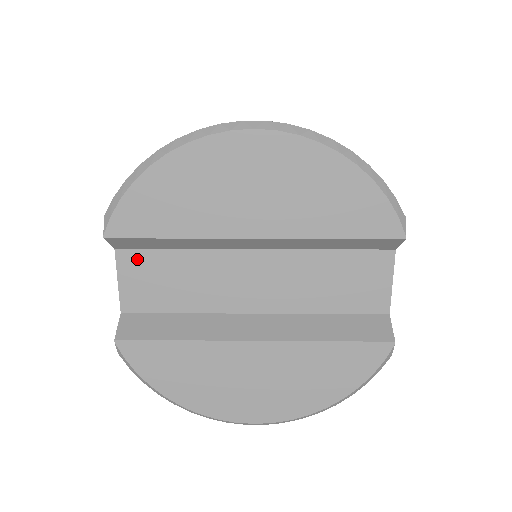
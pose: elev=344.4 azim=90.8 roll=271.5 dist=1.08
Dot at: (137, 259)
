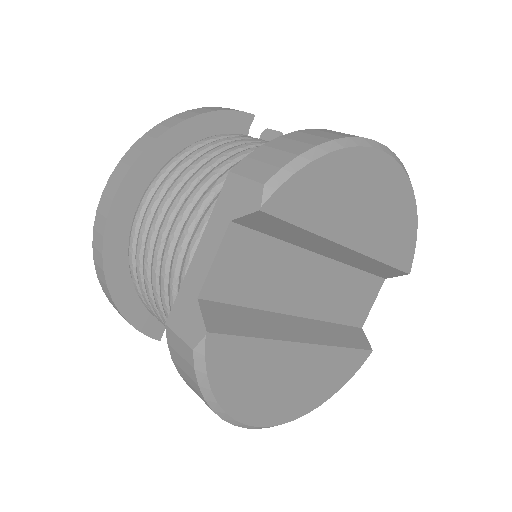
Dot at: (243, 239)
